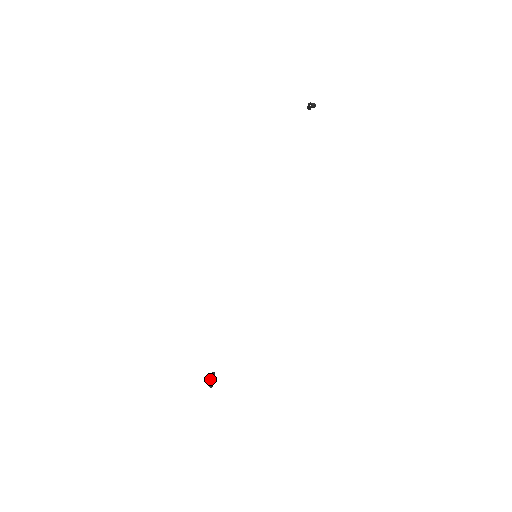
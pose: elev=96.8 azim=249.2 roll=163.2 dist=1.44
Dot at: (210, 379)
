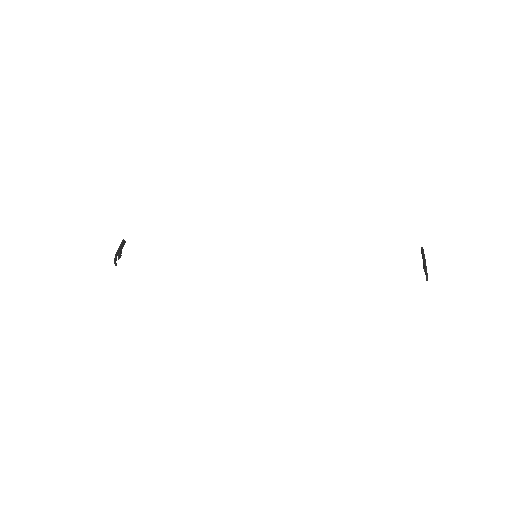
Dot at: (119, 252)
